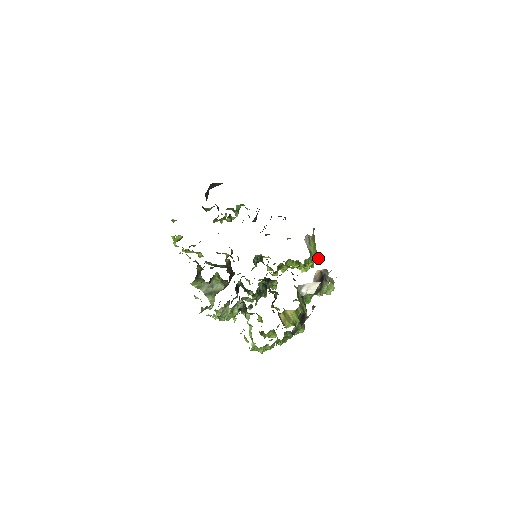
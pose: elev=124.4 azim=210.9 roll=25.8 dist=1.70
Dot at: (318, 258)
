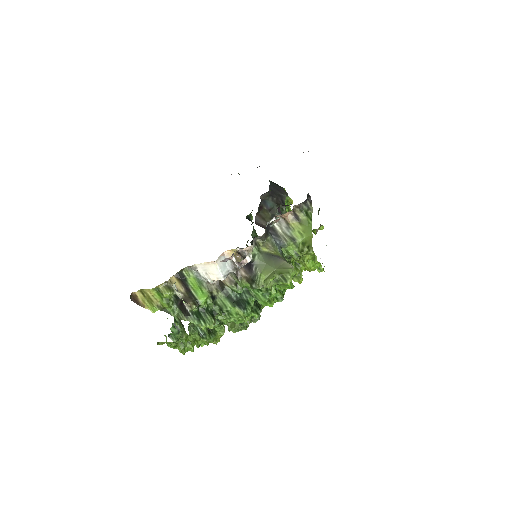
Dot at: (312, 247)
